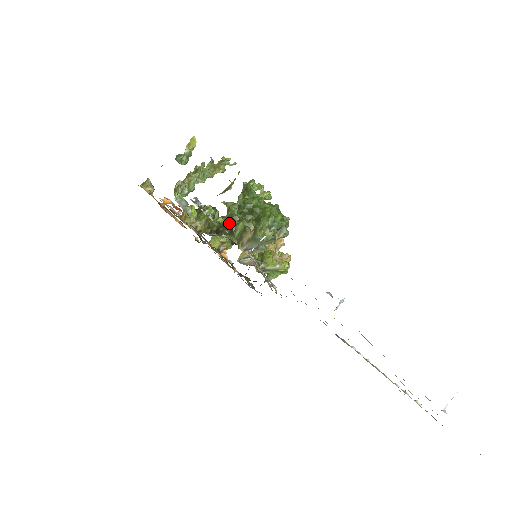
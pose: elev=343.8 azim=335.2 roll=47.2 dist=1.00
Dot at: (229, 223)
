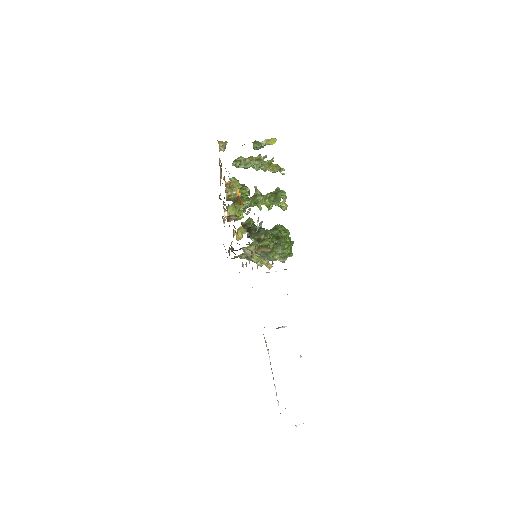
Dot at: (261, 234)
